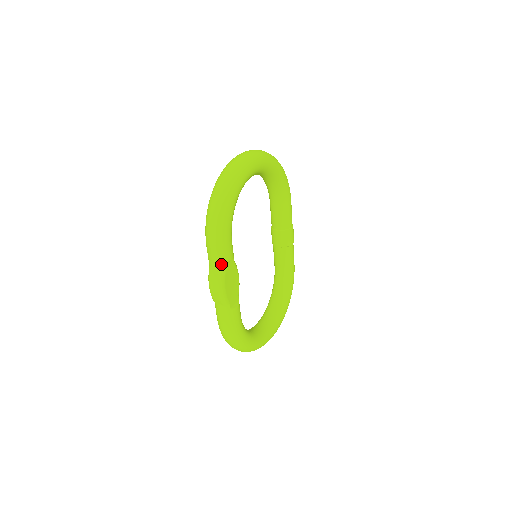
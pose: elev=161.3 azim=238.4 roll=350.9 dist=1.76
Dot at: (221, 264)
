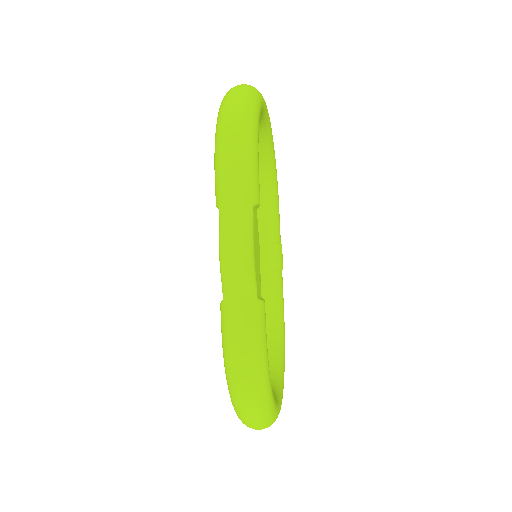
Dot at: (248, 203)
